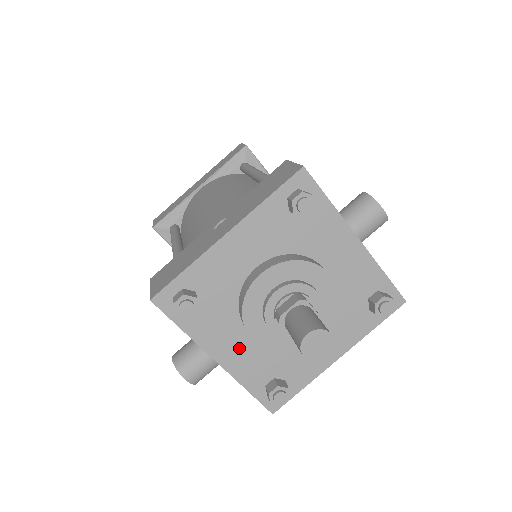
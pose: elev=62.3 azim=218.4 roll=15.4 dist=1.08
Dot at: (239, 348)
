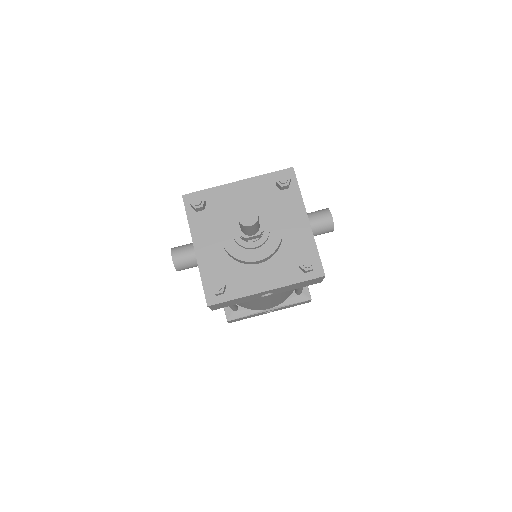
Dot at: (211, 248)
